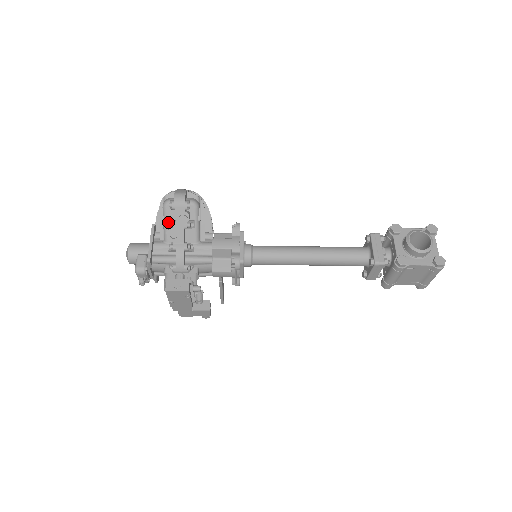
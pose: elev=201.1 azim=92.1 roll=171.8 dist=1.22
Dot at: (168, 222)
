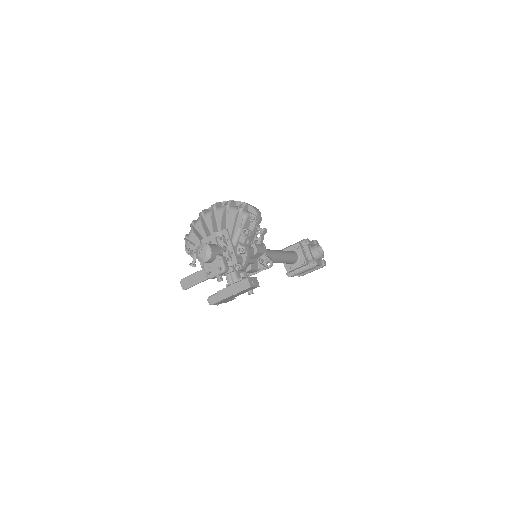
Dot at: (244, 230)
